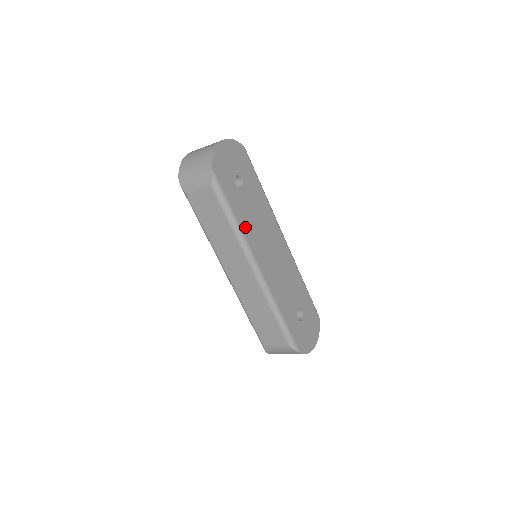
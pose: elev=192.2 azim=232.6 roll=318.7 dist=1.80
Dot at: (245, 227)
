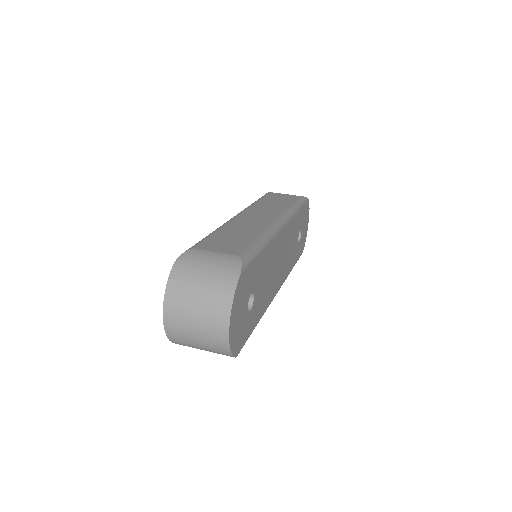
Dot at: (264, 306)
